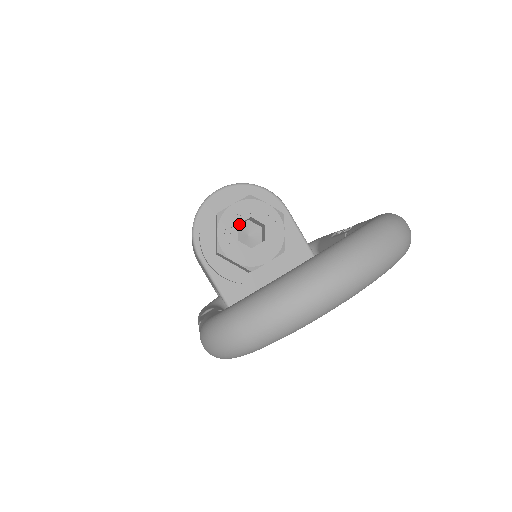
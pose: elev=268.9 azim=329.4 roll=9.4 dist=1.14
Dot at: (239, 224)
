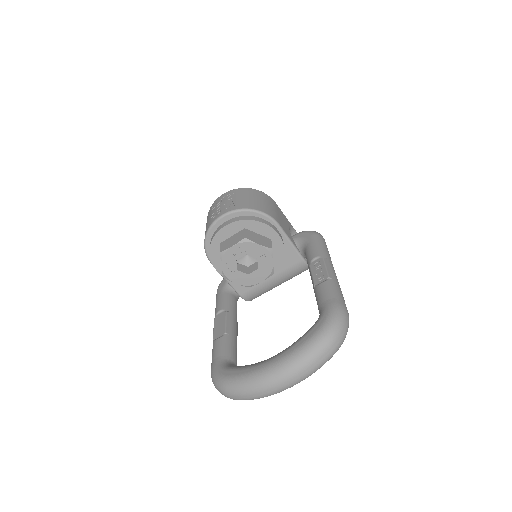
Dot at: occluded
